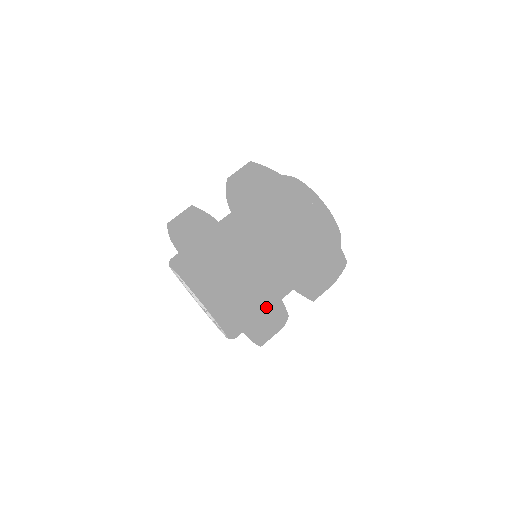
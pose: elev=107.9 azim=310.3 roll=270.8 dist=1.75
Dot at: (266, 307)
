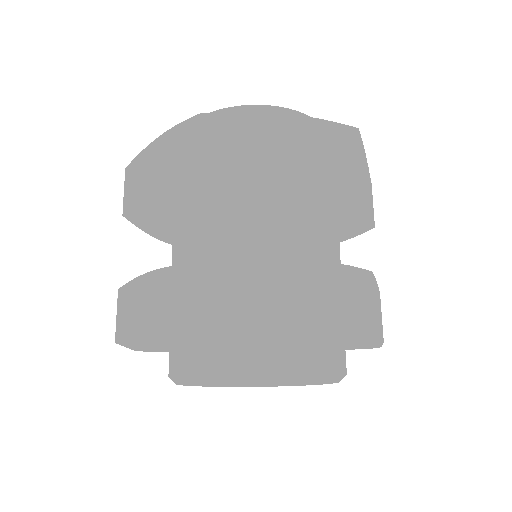
Dot at: (379, 310)
